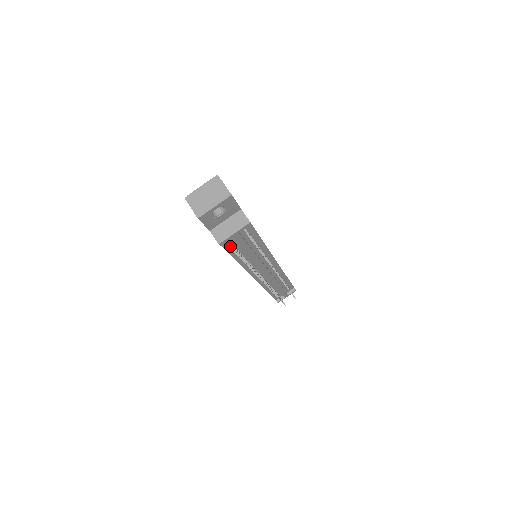
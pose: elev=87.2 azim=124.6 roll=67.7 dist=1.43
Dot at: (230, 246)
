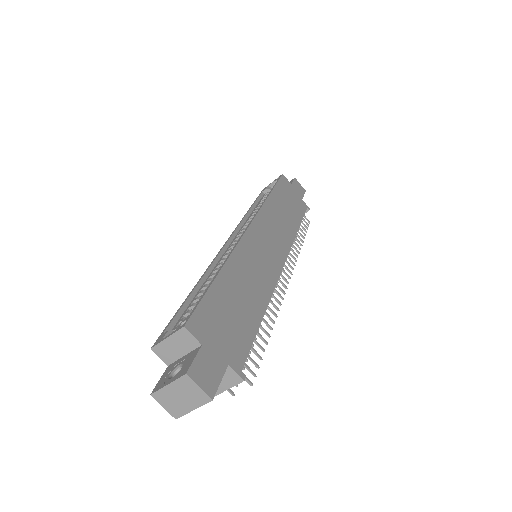
Dot at: occluded
